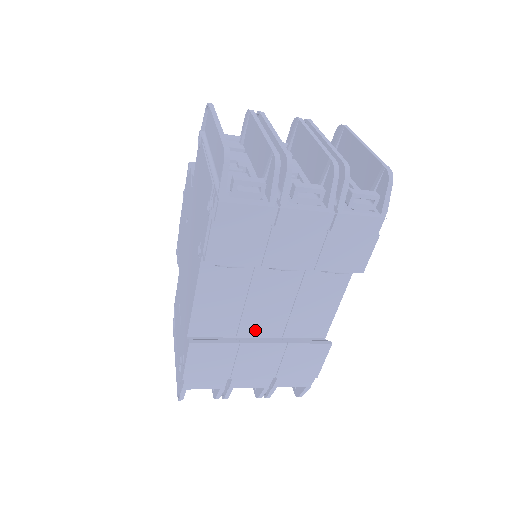
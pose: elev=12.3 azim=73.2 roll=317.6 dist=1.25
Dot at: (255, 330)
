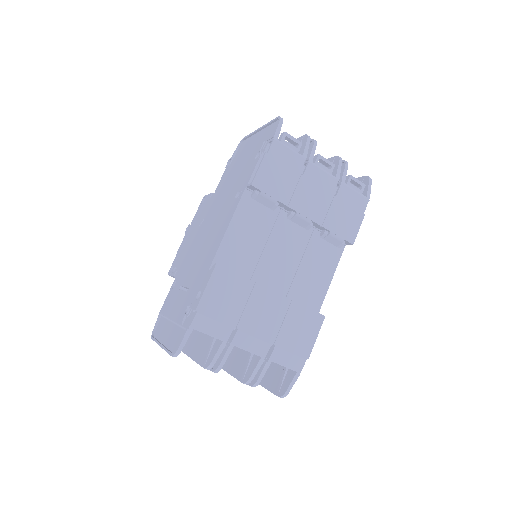
Dot at: occluded
